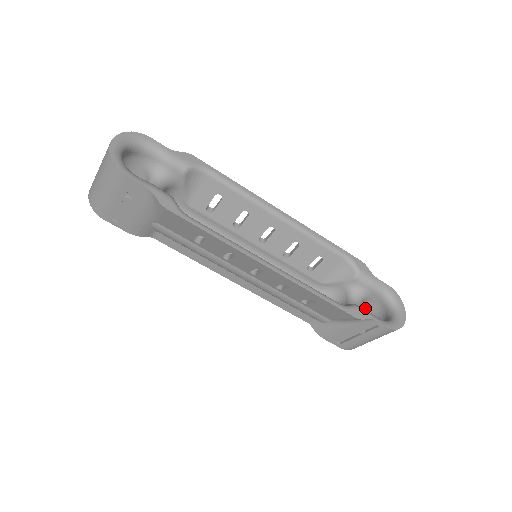
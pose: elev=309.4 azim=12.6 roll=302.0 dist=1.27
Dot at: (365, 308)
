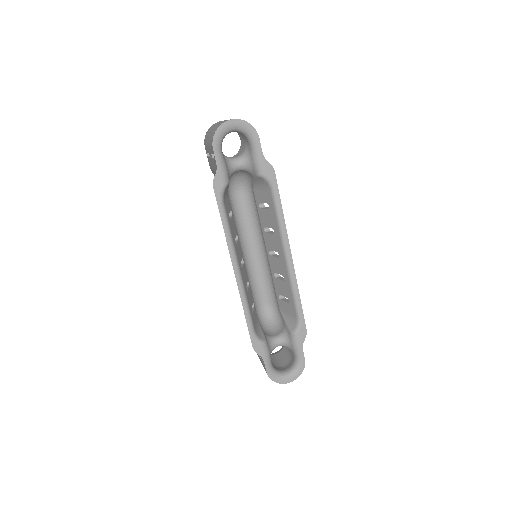
Dot at: occluded
